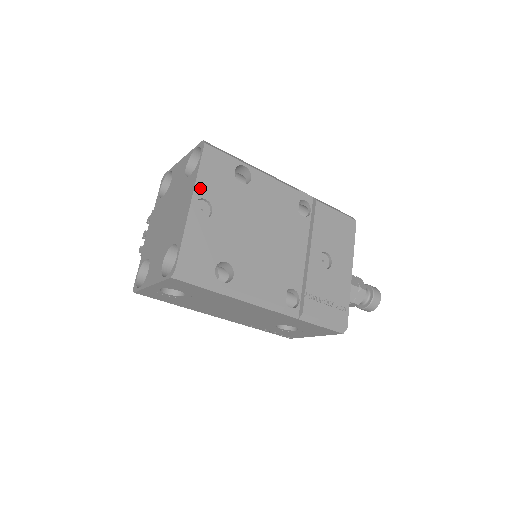
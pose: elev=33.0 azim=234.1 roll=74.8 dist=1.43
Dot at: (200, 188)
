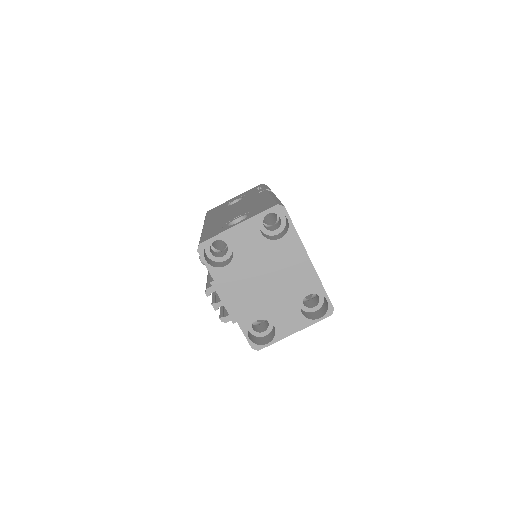
Dot at: (302, 244)
